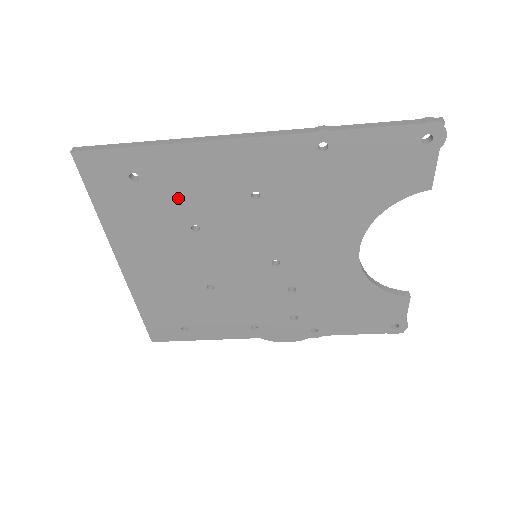
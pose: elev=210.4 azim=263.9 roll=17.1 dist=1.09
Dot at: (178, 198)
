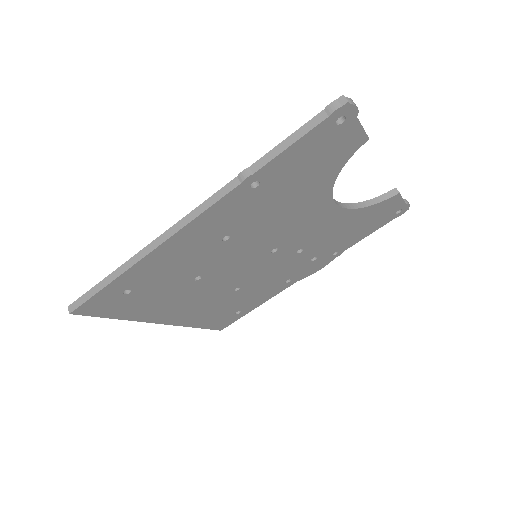
Dot at: (169, 277)
